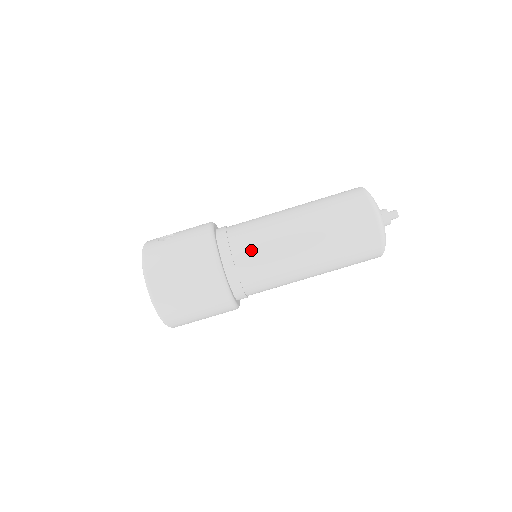
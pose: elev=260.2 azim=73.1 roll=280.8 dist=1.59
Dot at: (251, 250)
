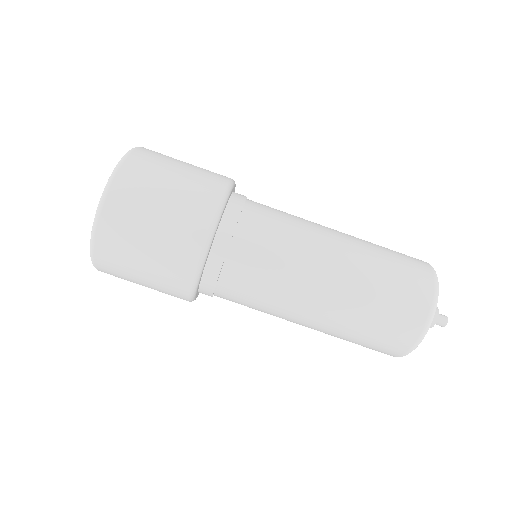
Dot at: (265, 230)
